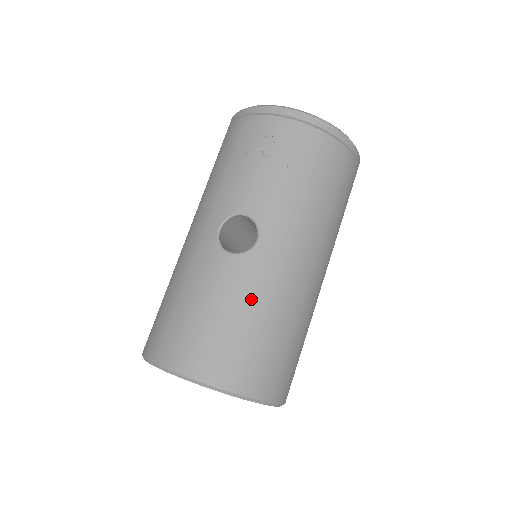
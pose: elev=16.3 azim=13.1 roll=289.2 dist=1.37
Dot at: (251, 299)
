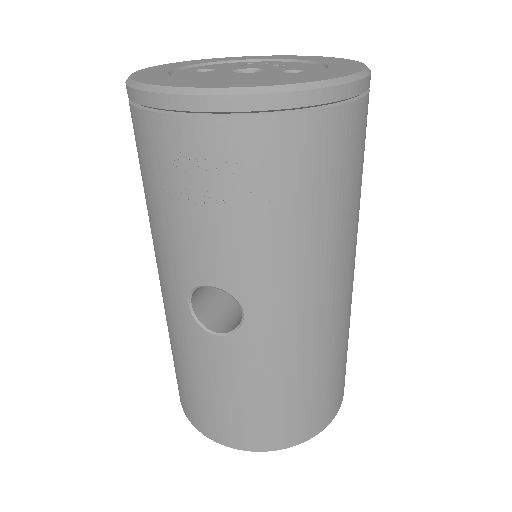
Dot at: (264, 376)
